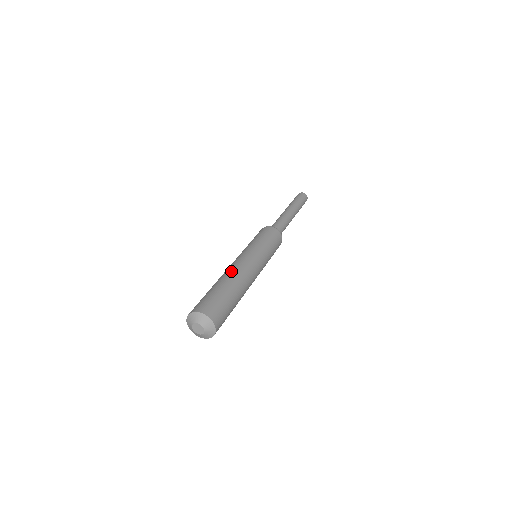
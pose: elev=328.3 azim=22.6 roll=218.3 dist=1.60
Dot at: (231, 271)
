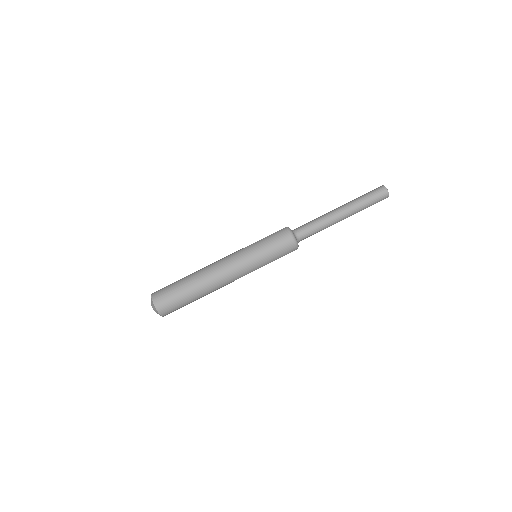
Dot at: (206, 270)
